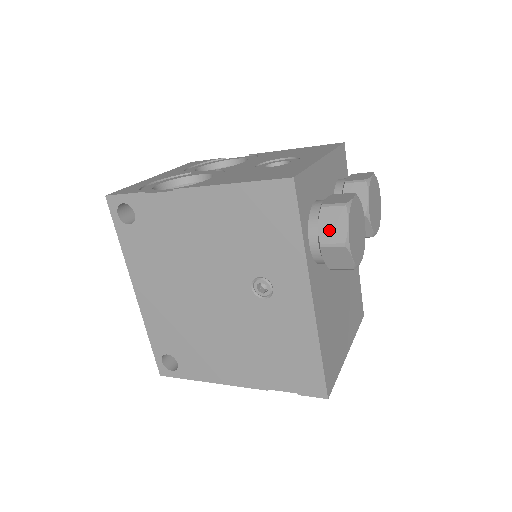
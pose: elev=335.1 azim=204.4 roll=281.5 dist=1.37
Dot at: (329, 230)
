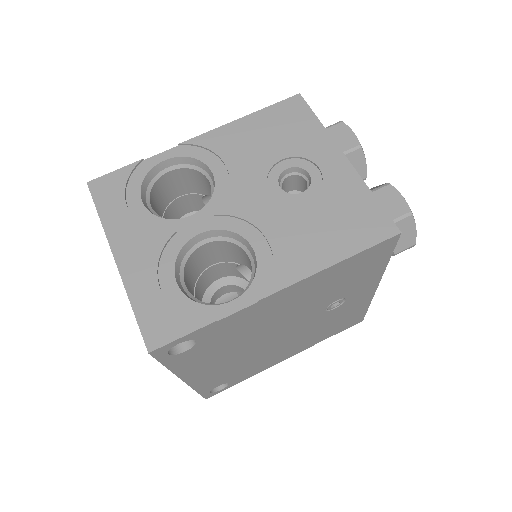
Dot at: (401, 241)
